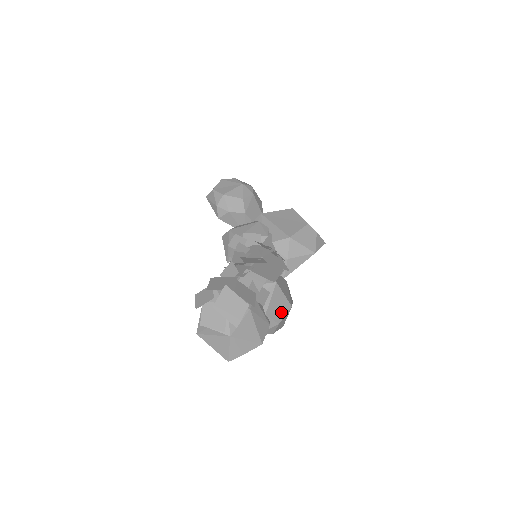
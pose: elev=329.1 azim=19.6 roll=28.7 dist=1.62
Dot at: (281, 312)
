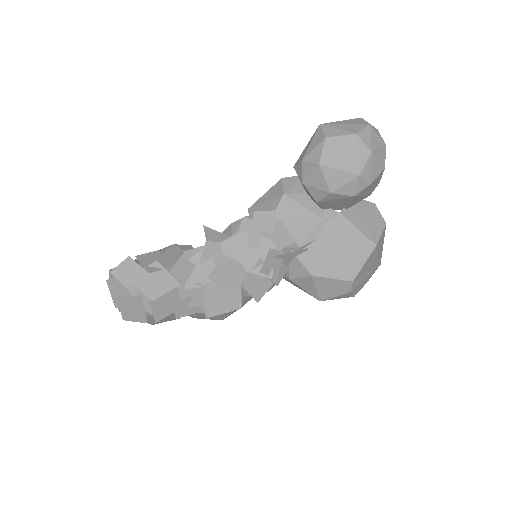
Dot at: (205, 318)
